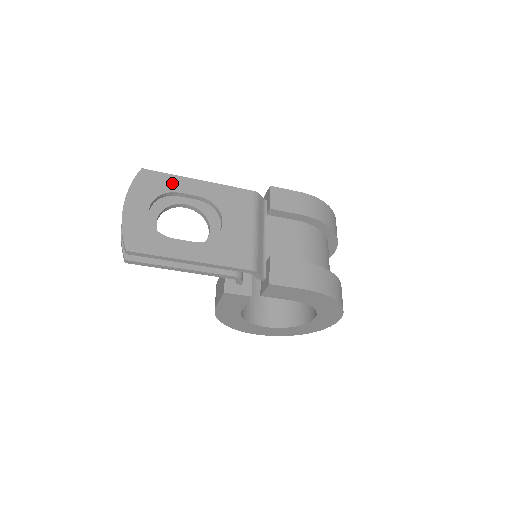
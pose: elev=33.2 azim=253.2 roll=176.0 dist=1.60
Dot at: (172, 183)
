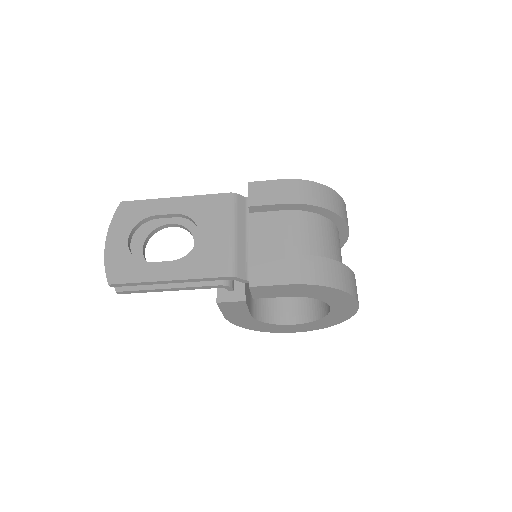
Dot at: (149, 208)
